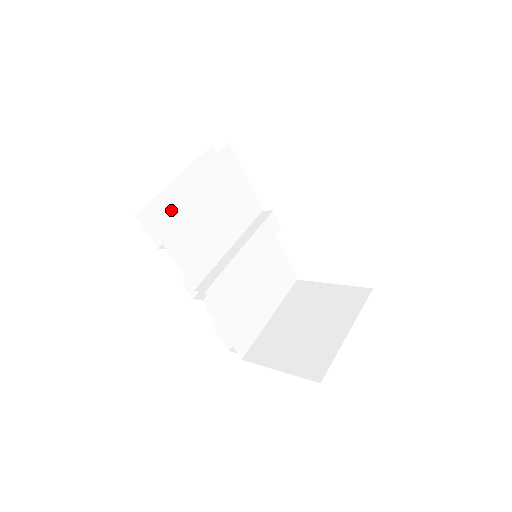
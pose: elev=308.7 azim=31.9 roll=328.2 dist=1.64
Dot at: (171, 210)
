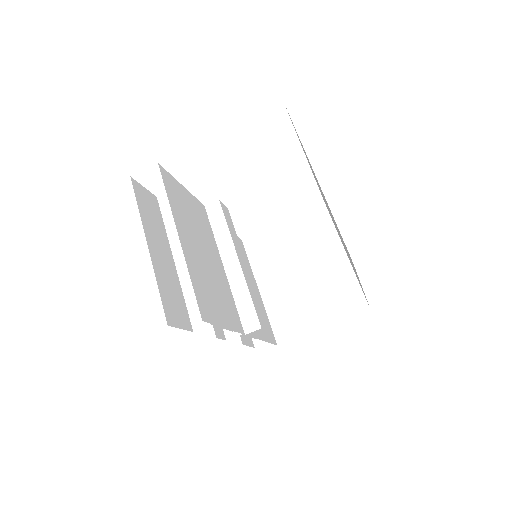
Dot at: (198, 287)
